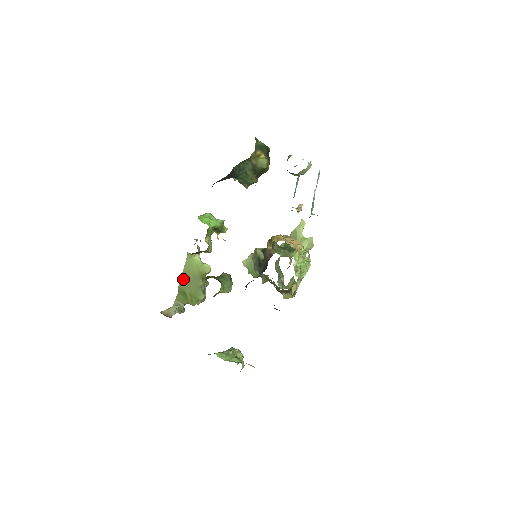
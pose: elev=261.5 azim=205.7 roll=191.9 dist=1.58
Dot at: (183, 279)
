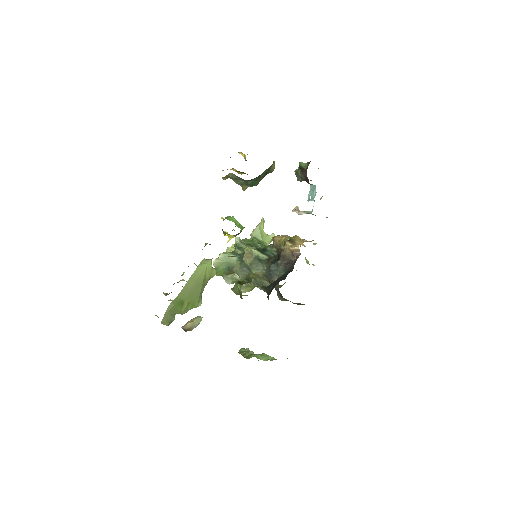
Dot at: (186, 287)
